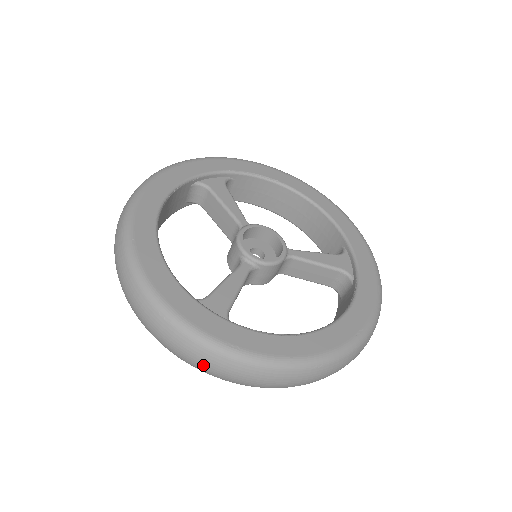
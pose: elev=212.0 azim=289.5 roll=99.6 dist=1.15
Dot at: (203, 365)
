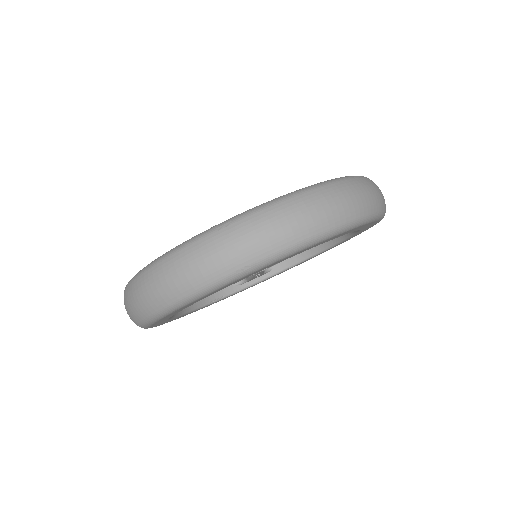
Dot at: (142, 297)
